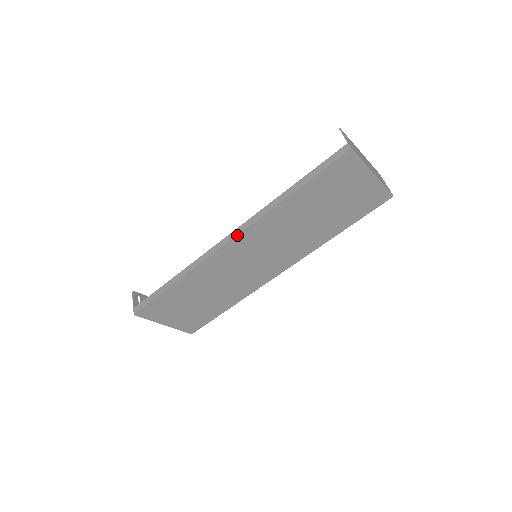
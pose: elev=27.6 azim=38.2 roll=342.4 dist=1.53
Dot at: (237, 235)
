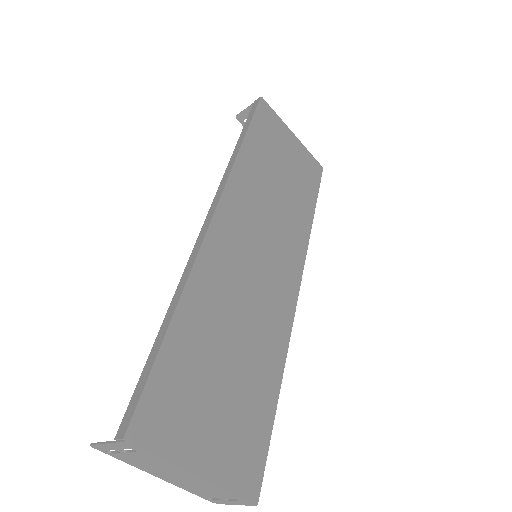
Dot at: (218, 201)
